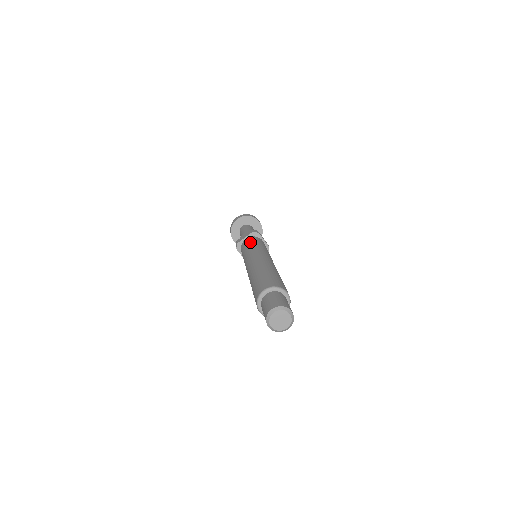
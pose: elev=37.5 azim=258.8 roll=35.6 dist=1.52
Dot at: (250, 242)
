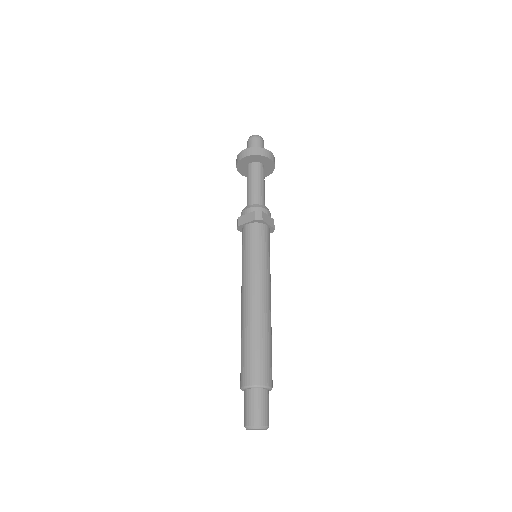
Dot at: (250, 242)
